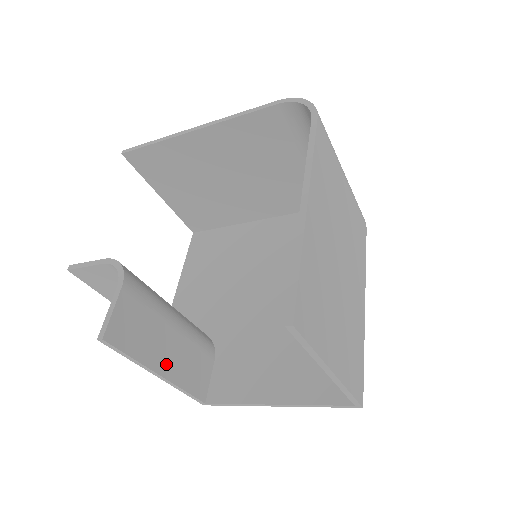
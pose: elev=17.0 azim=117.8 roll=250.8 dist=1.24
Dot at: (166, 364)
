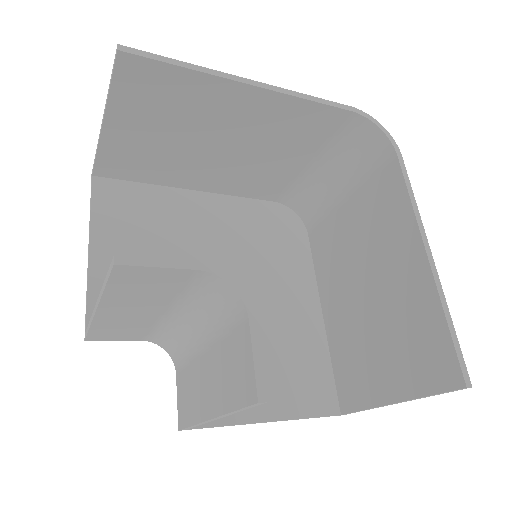
Dot at: occluded
